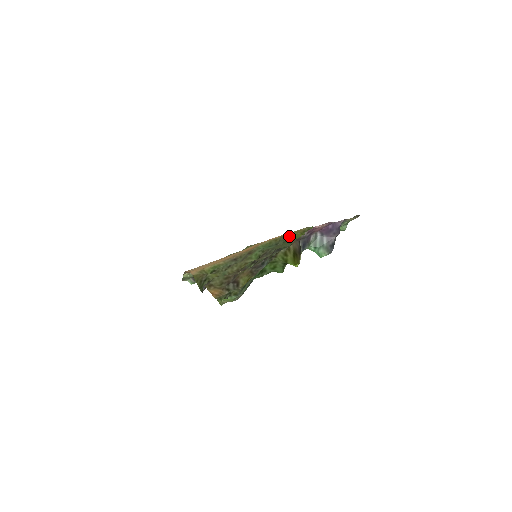
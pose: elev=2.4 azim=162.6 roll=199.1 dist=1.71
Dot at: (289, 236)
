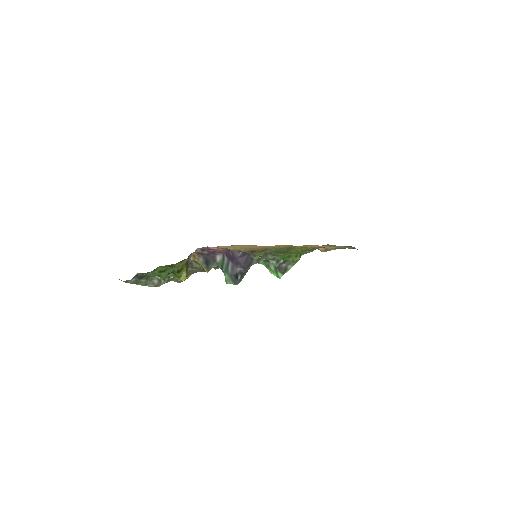
Dot at: (291, 249)
